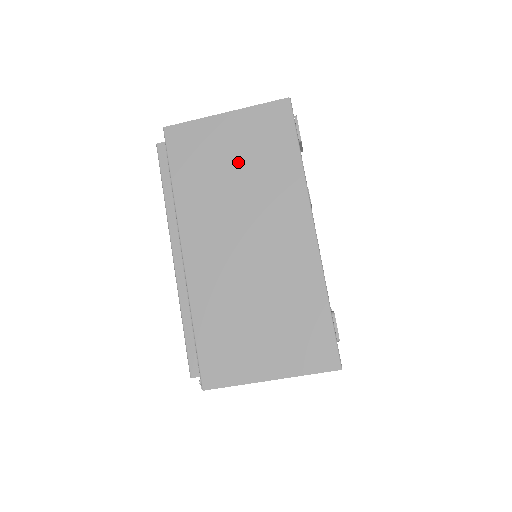
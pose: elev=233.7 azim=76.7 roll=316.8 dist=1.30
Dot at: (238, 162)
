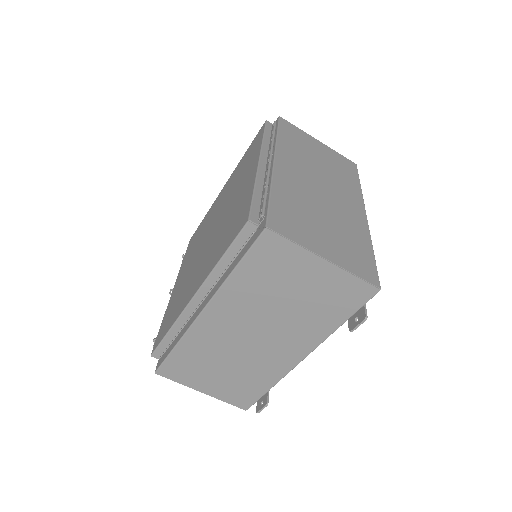
Dot at: (298, 296)
